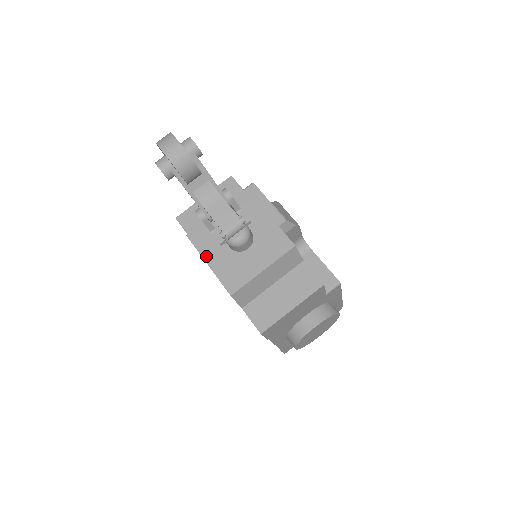
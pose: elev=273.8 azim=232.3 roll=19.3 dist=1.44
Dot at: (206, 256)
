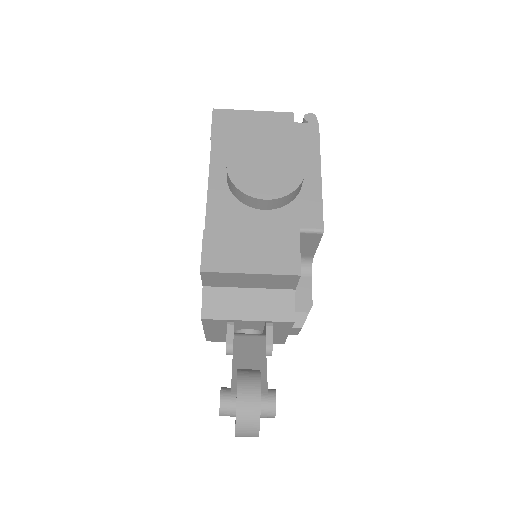
Dot at: (208, 329)
